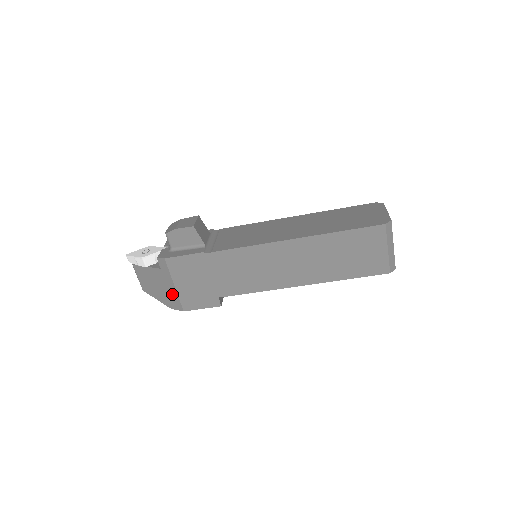
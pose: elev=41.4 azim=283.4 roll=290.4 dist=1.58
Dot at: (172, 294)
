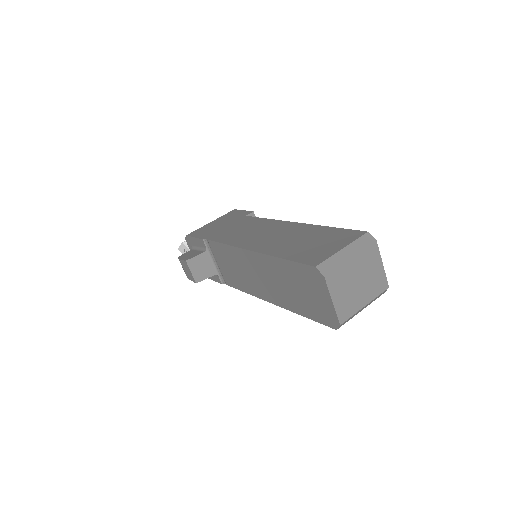
Dot at: occluded
